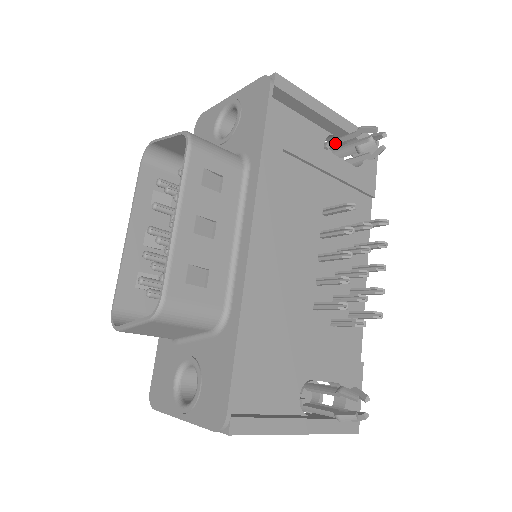
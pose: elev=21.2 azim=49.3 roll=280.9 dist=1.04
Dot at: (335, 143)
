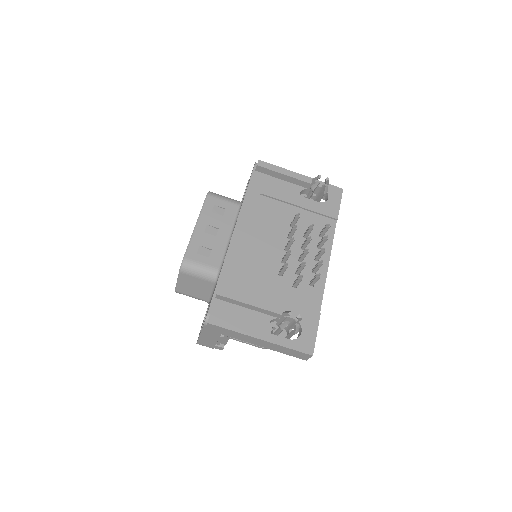
Dot at: occluded
